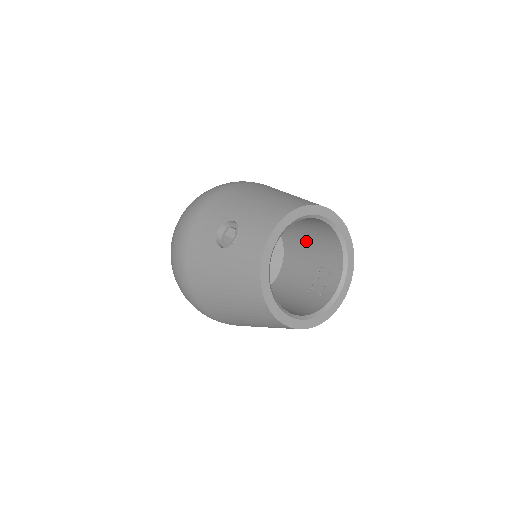
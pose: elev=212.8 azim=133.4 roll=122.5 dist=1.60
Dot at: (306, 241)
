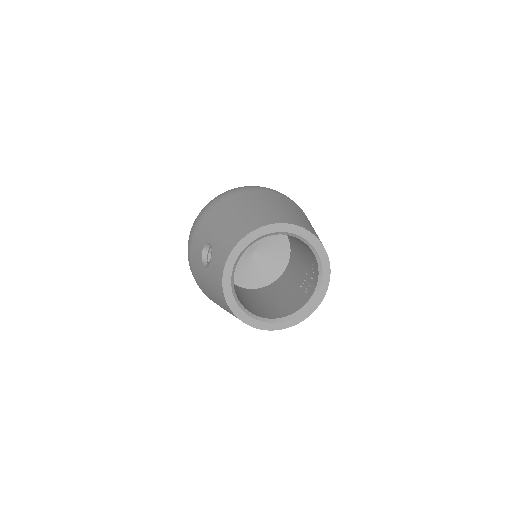
Dot at: (296, 239)
